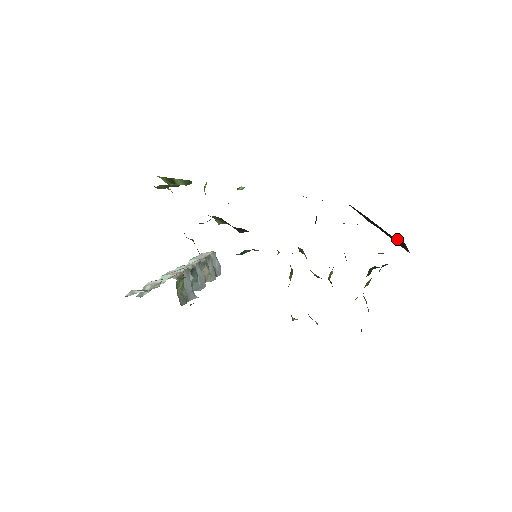
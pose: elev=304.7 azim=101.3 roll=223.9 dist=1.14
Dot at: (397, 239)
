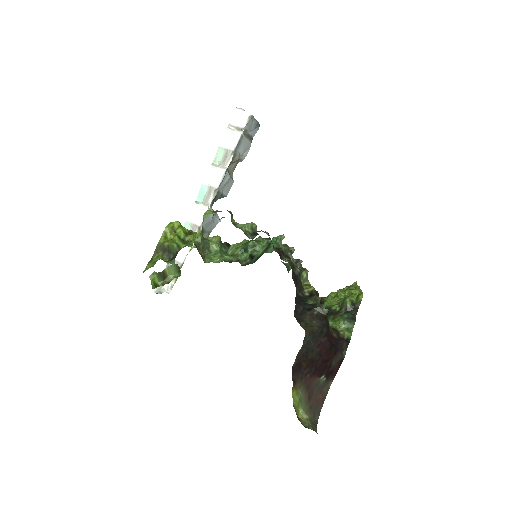
Dot at: (338, 358)
